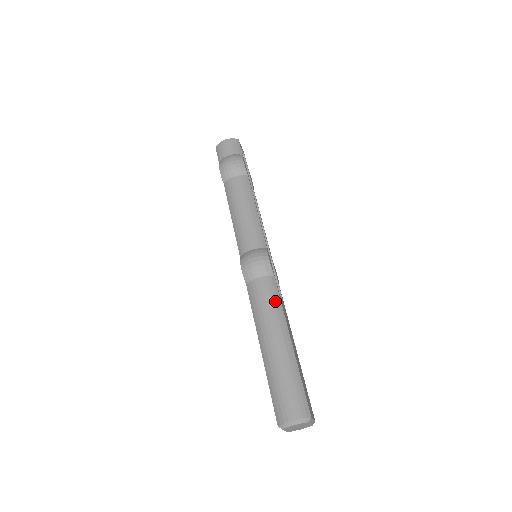
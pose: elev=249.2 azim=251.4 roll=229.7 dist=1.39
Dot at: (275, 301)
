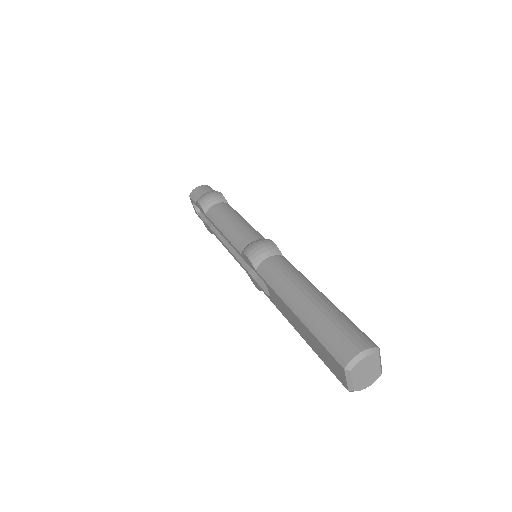
Dot at: (293, 270)
